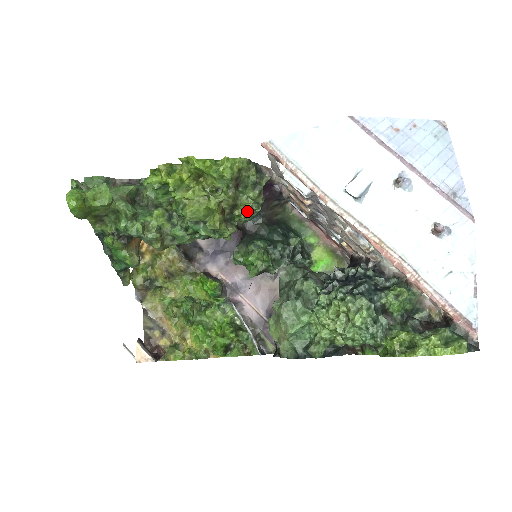
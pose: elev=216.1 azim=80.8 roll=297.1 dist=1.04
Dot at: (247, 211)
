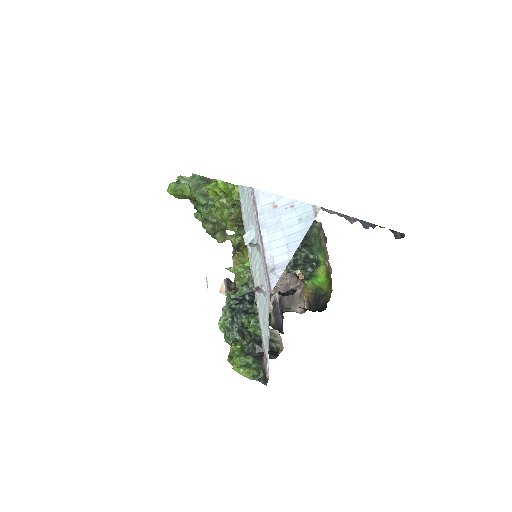
Dot at: occluded
